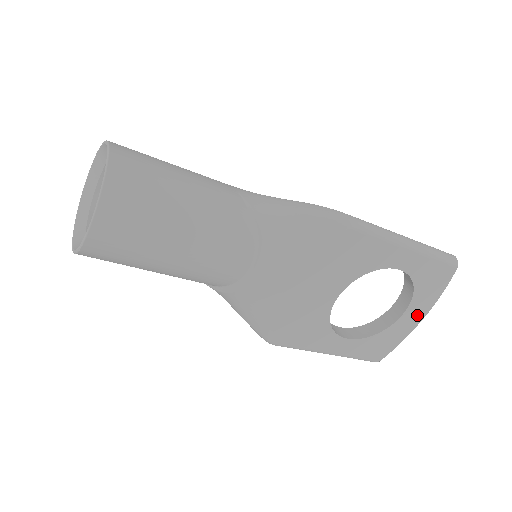
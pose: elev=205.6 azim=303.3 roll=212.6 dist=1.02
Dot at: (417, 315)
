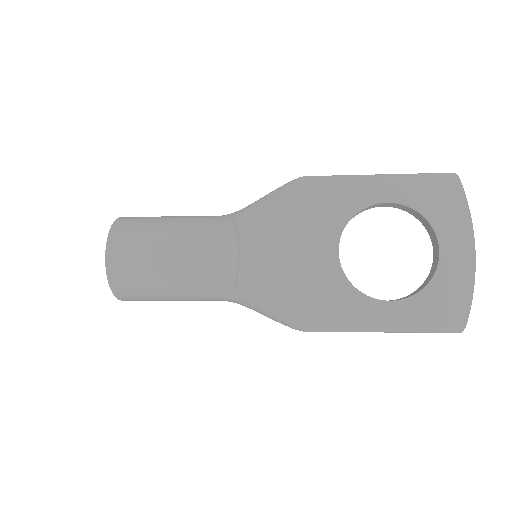
Dot at: (461, 248)
